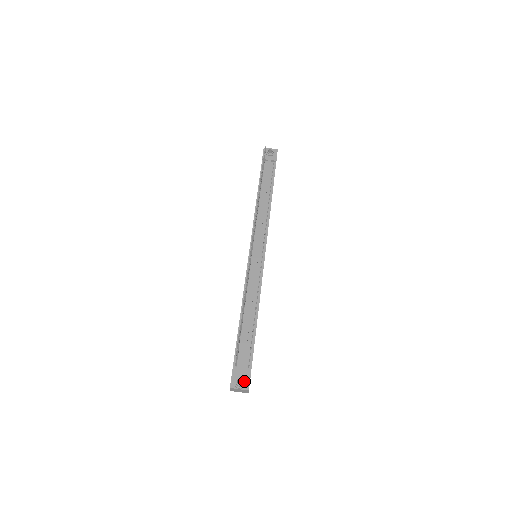
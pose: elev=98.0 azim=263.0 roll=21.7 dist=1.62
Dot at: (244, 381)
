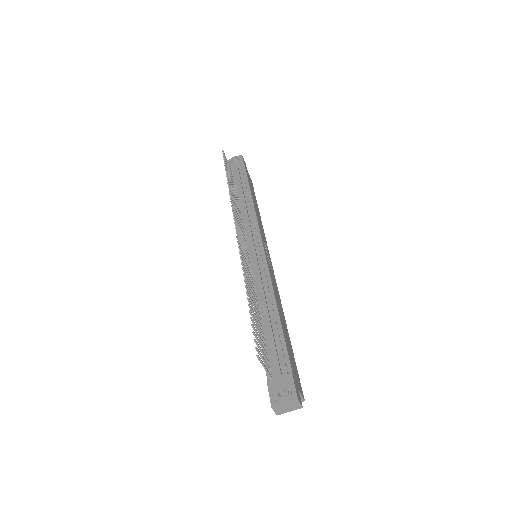
Dot at: (286, 390)
